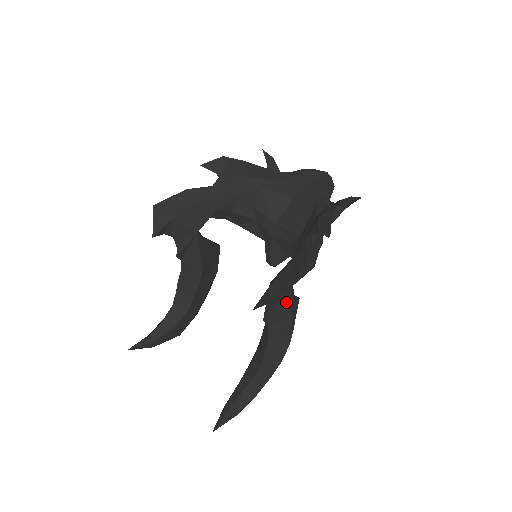
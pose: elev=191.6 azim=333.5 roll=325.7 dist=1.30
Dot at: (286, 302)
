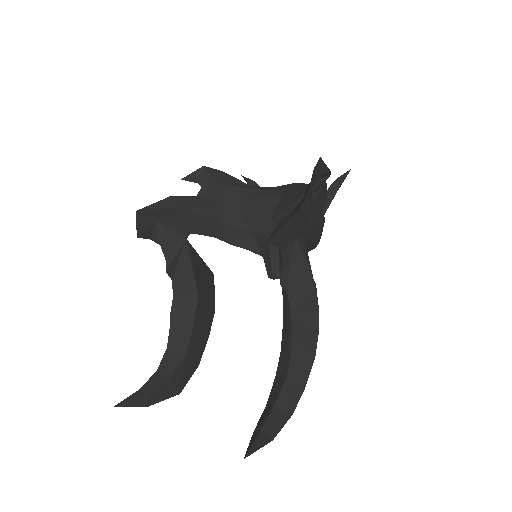
Dot at: (302, 254)
